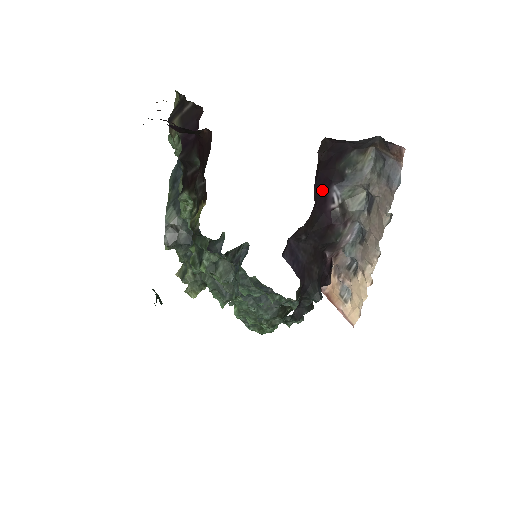
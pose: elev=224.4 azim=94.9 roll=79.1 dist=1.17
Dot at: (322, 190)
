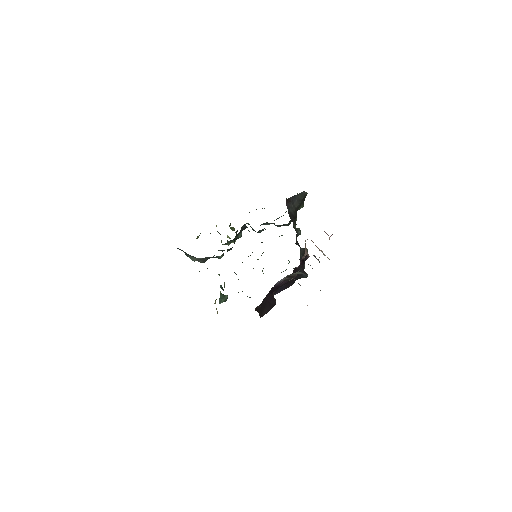
Dot at: (271, 291)
